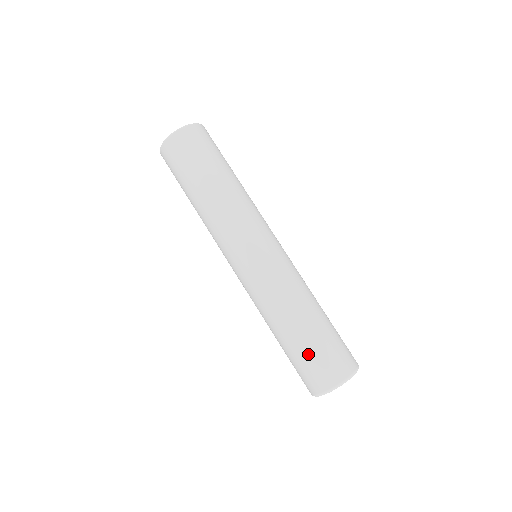
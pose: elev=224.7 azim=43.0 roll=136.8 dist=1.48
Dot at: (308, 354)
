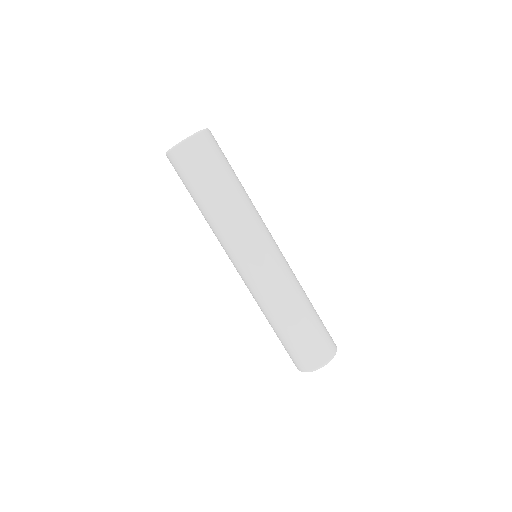
Dot at: (283, 345)
